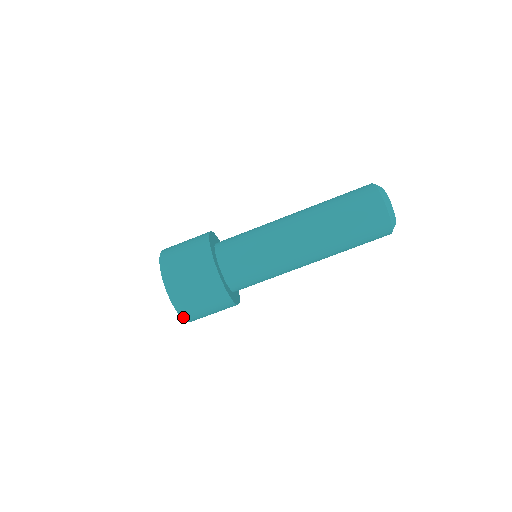
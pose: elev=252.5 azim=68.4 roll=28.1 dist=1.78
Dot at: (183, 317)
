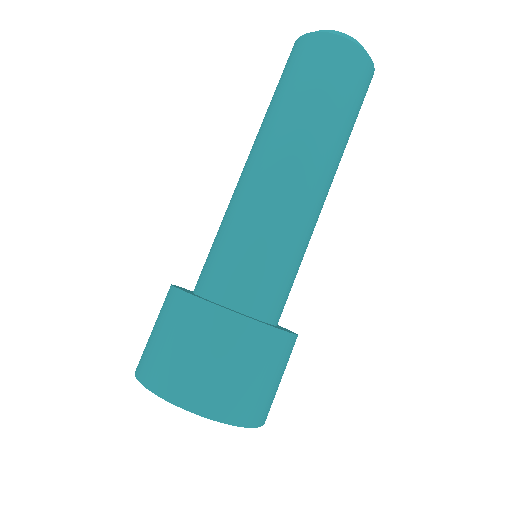
Dot at: (251, 425)
